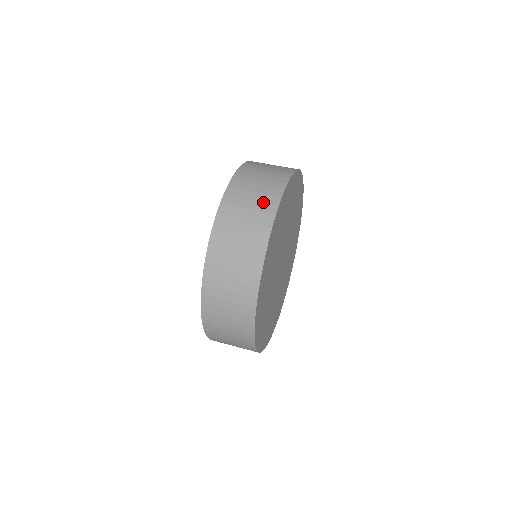
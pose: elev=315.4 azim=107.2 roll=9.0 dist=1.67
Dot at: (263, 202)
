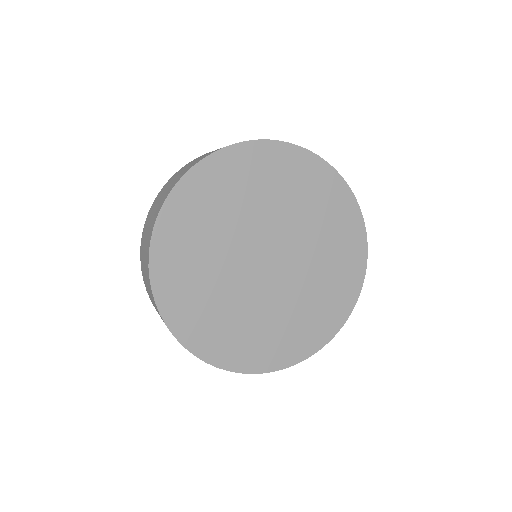
Dot at: occluded
